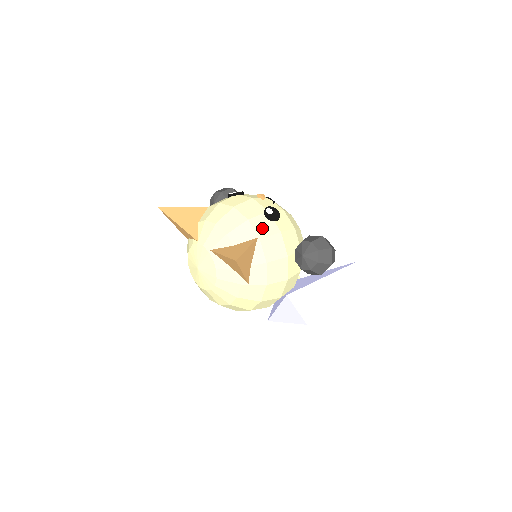
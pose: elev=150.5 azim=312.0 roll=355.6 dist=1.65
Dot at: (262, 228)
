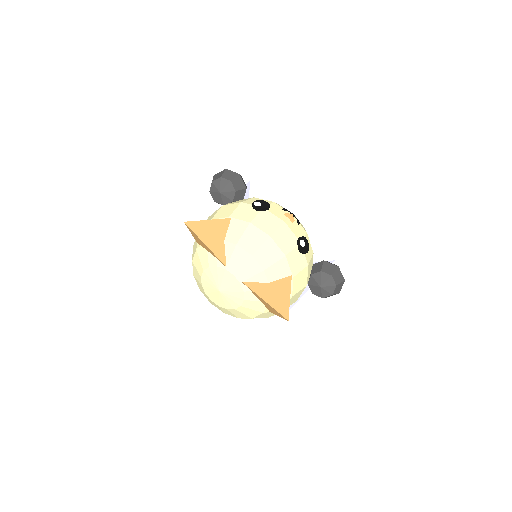
Dot at: (295, 264)
